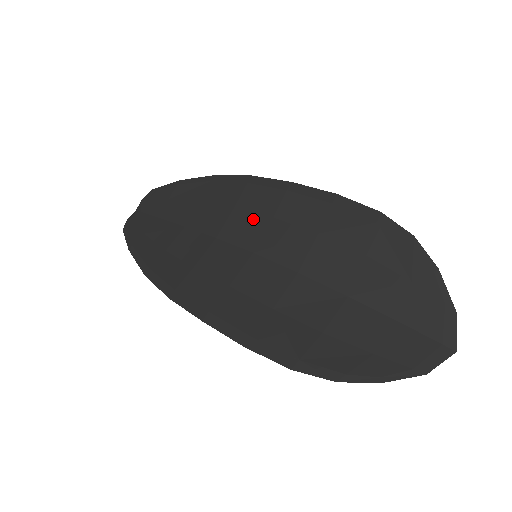
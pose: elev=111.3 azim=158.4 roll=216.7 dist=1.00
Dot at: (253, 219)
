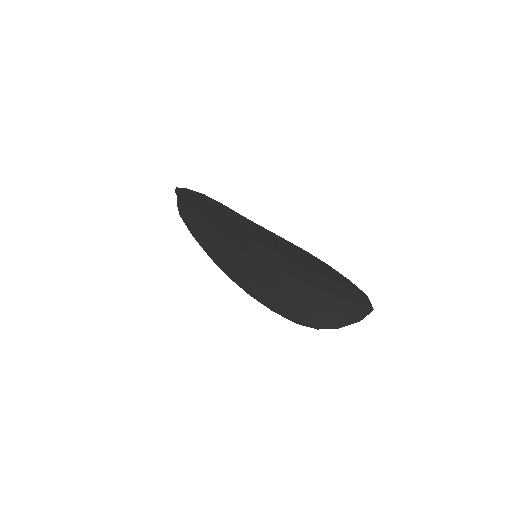
Dot at: (242, 237)
